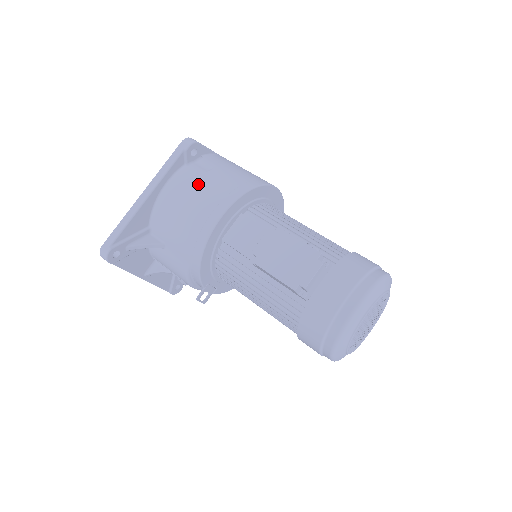
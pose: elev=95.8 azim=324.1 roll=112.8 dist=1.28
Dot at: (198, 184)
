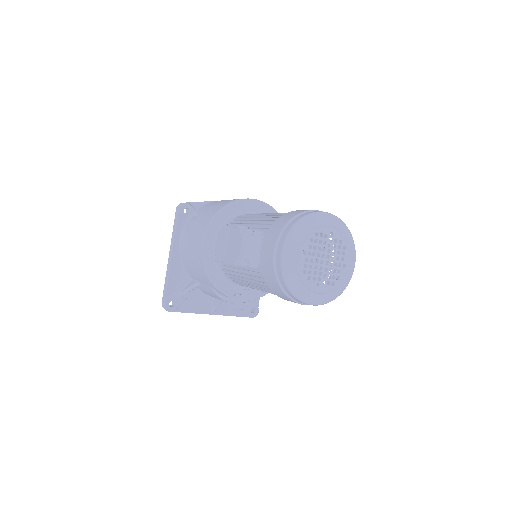
Dot at: (191, 230)
